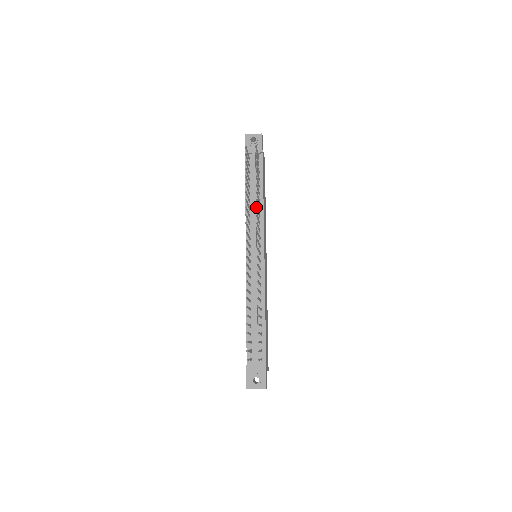
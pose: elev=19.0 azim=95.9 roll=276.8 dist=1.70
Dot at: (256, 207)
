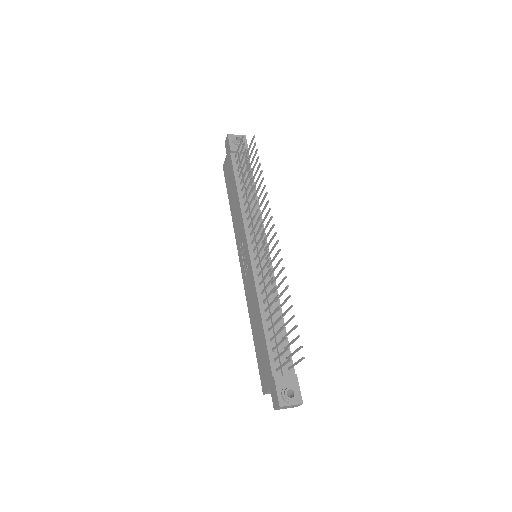
Dot at: (266, 193)
